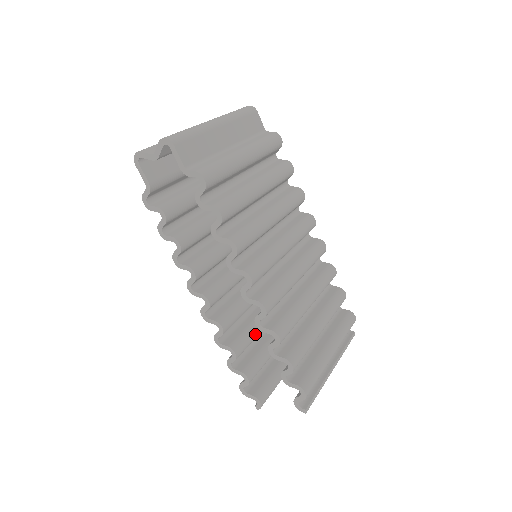
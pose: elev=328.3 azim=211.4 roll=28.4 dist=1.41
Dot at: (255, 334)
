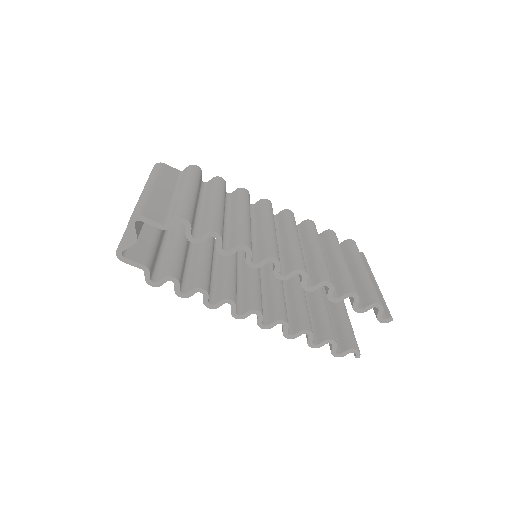
Dot at: (306, 310)
